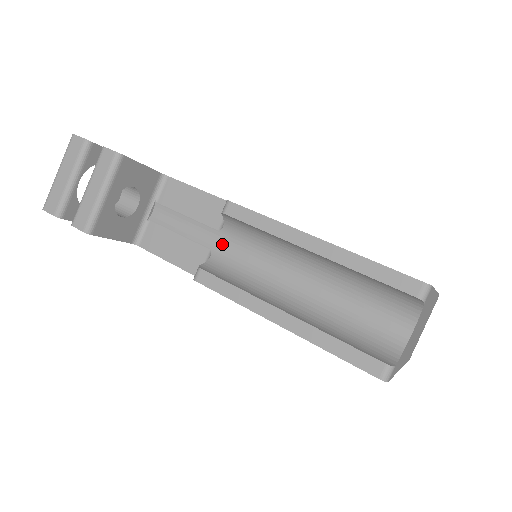
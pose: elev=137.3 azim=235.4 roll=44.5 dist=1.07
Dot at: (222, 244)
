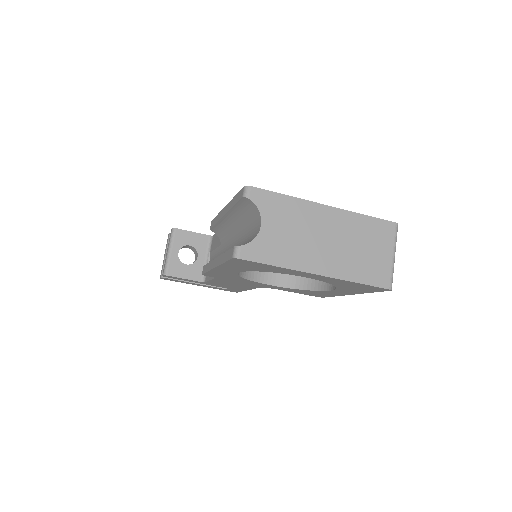
Dot at: (222, 251)
